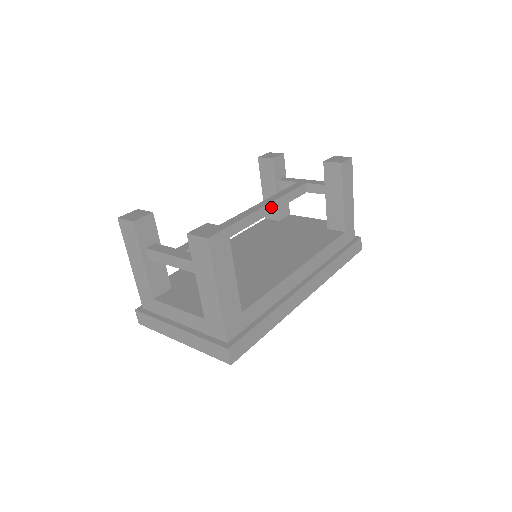
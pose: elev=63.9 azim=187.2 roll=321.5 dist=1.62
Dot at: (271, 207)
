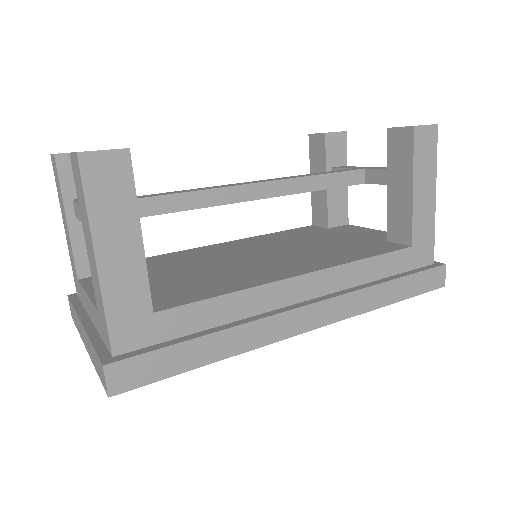
Dot at: (290, 185)
